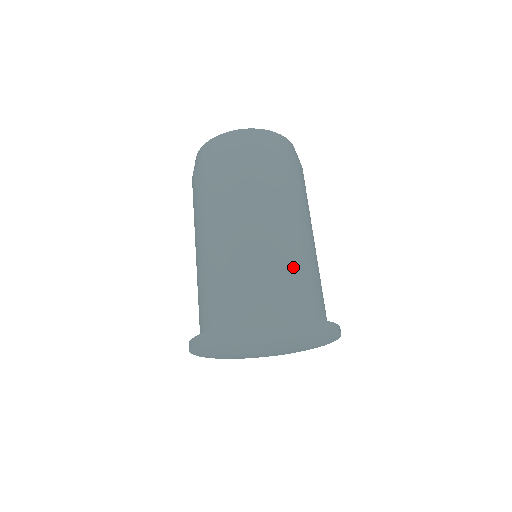
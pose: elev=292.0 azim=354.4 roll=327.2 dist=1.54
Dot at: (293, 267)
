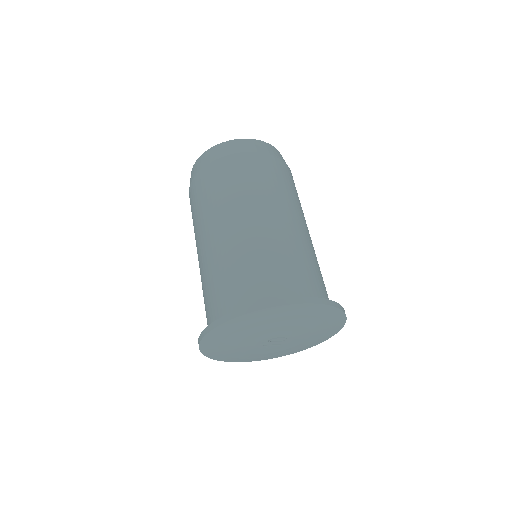
Dot at: occluded
